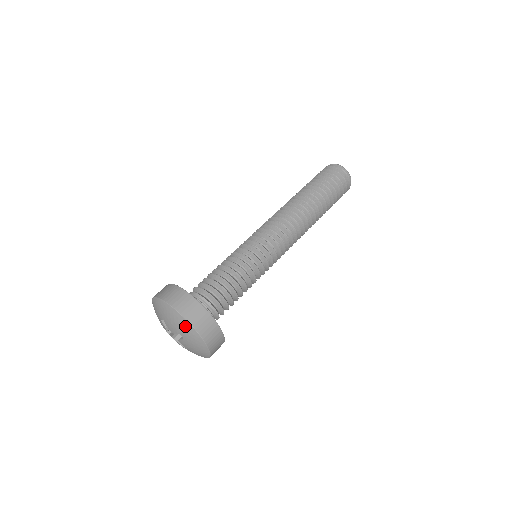
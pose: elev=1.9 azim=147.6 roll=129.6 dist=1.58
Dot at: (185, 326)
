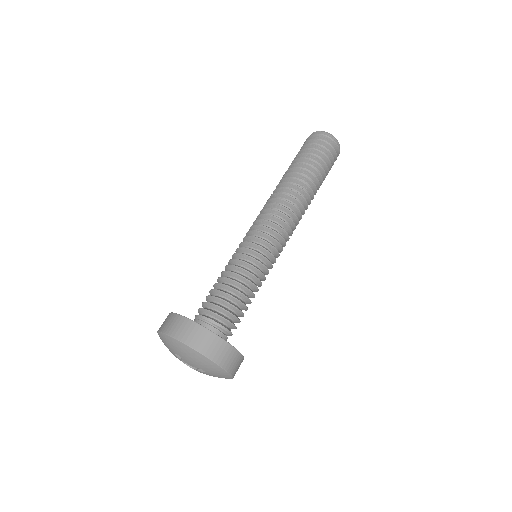
Dot at: (209, 365)
